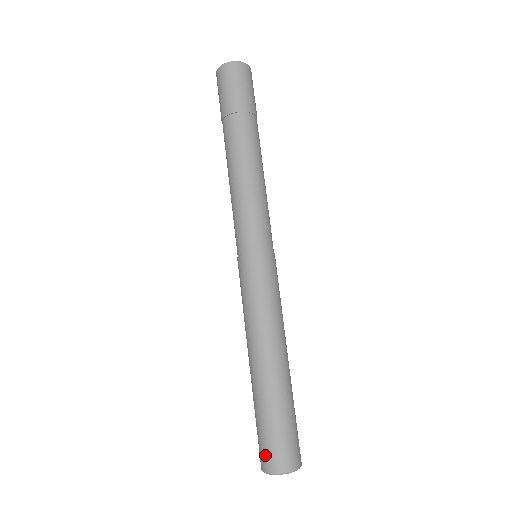
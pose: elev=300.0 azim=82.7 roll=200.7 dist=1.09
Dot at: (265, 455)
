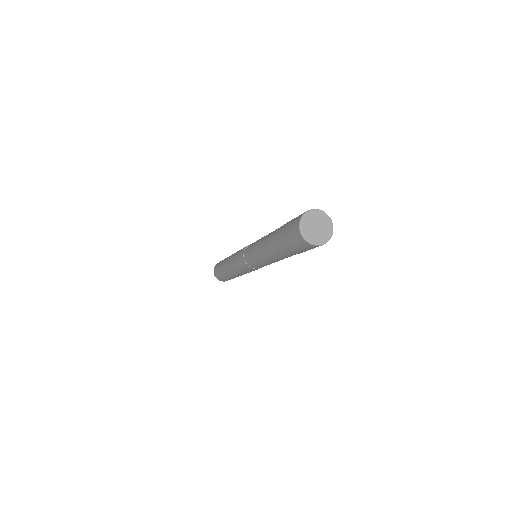
Dot at: (215, 272)
